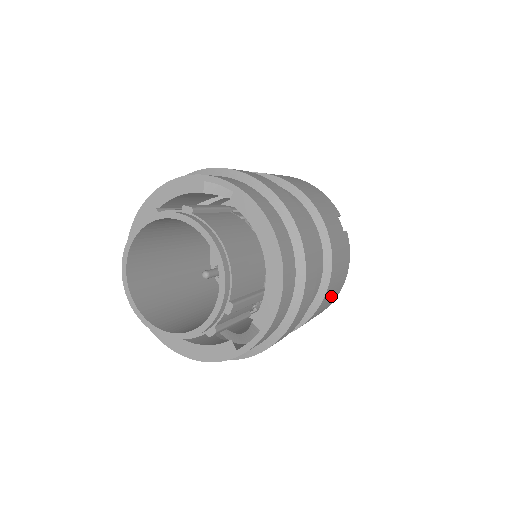
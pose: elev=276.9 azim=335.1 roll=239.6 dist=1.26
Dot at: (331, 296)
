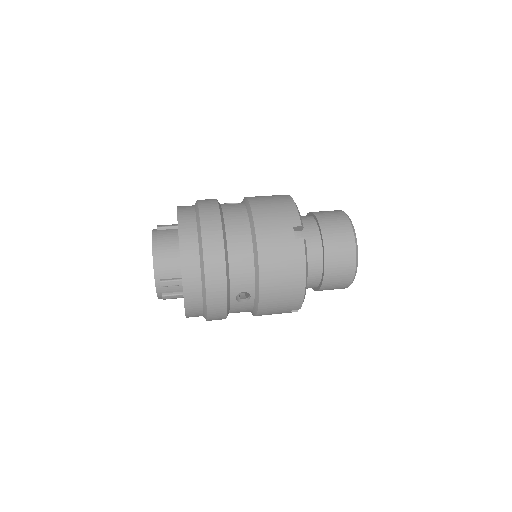
Dot at: (282, 290)
